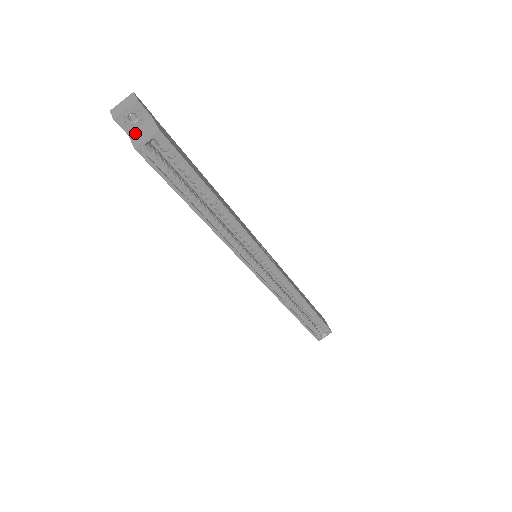
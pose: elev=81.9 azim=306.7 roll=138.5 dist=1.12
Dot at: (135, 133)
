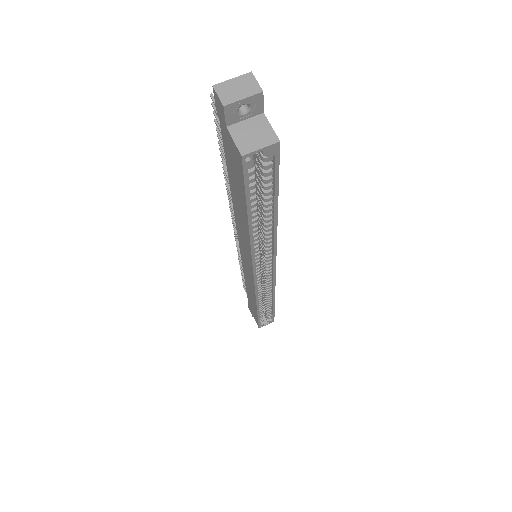
Dot at: (239, 129)
